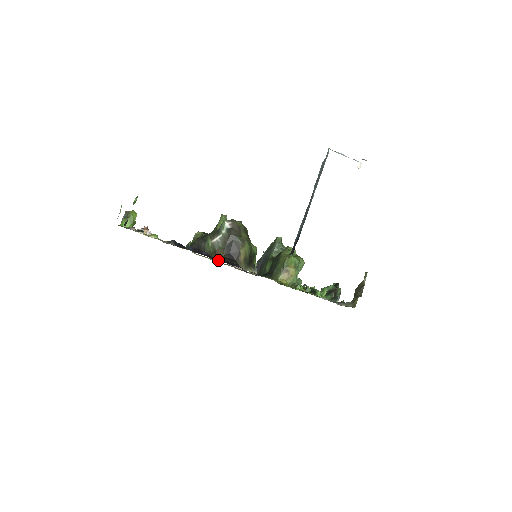
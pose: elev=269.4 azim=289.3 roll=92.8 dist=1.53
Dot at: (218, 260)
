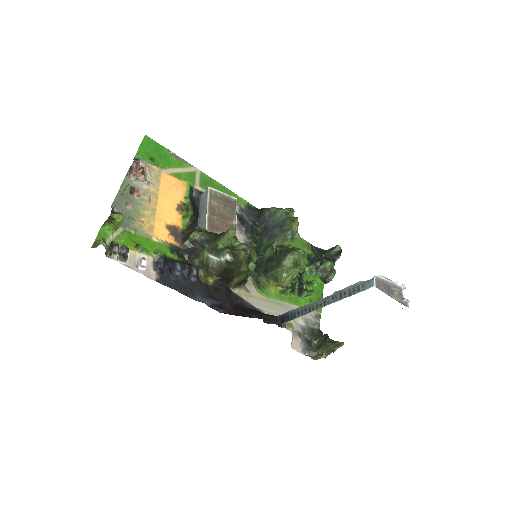
Dot at: (204, 296)
